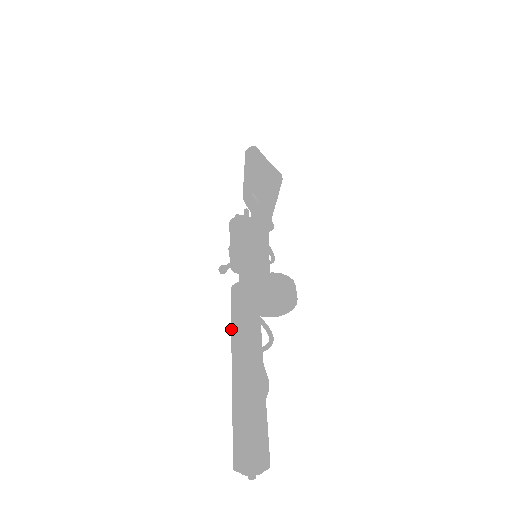
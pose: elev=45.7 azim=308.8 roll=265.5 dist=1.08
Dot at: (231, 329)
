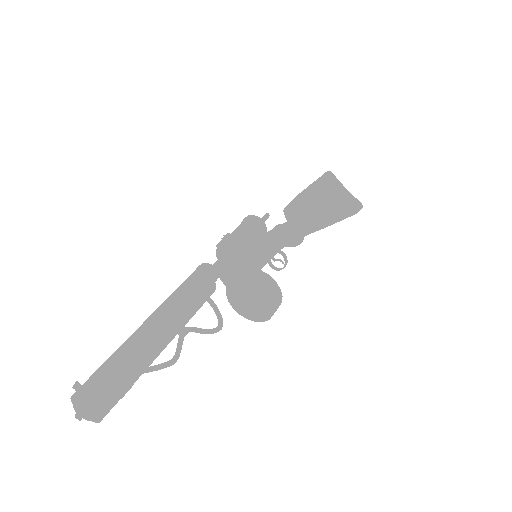
Dot at: occluded
